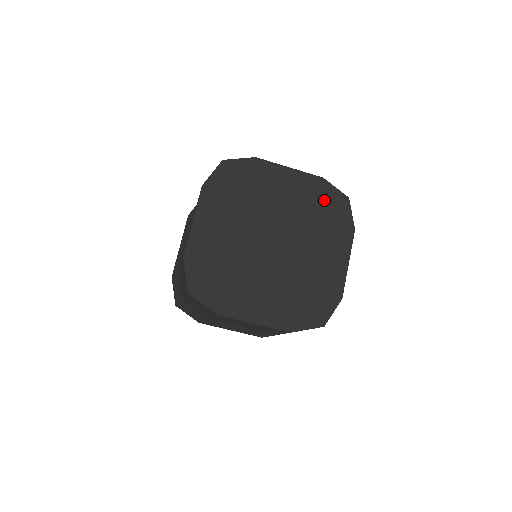
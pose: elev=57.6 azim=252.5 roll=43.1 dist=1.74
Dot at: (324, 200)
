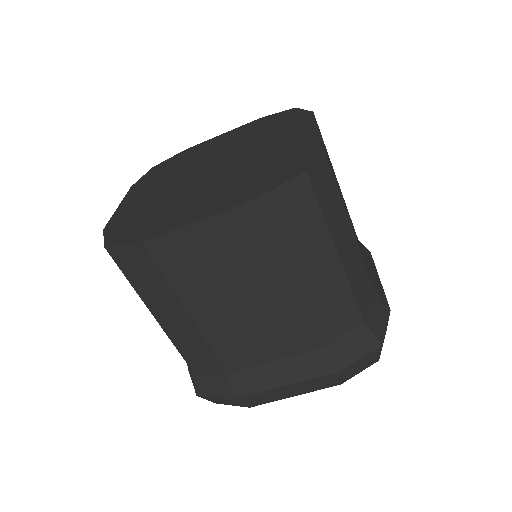
Dot at: (266, 123)
